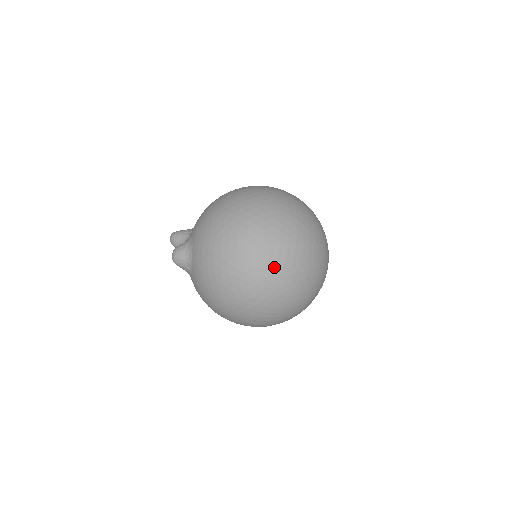
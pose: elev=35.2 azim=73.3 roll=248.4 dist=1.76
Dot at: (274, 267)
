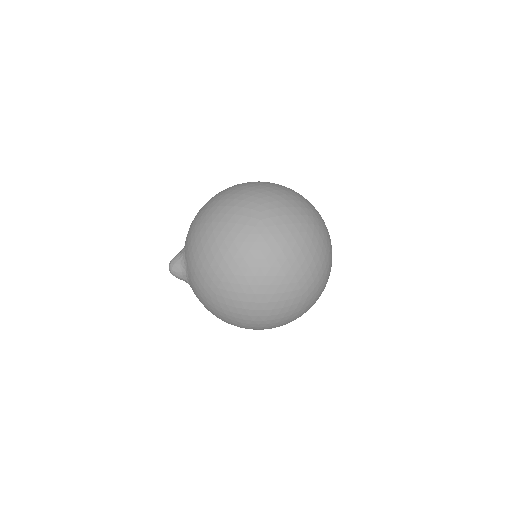
Dot at: (258, 220)
